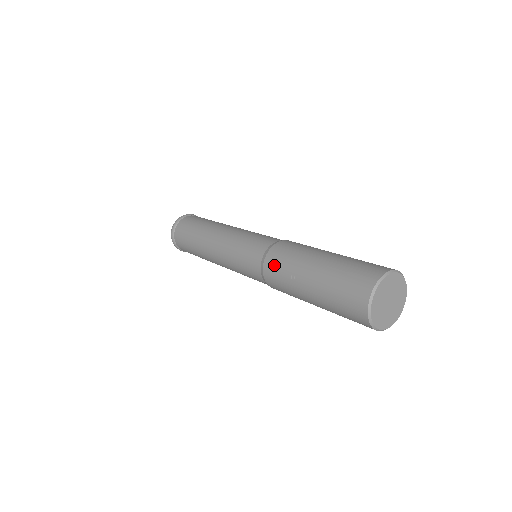
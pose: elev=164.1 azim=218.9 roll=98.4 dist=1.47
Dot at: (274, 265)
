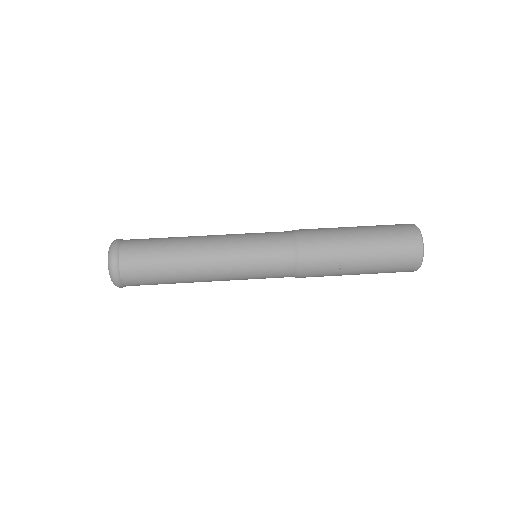
Dot at: (314, 265)
